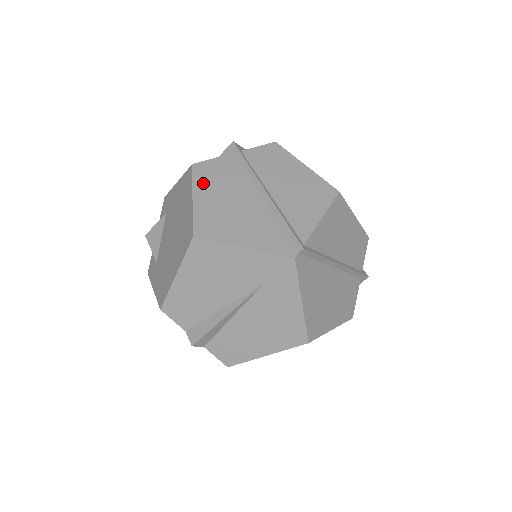
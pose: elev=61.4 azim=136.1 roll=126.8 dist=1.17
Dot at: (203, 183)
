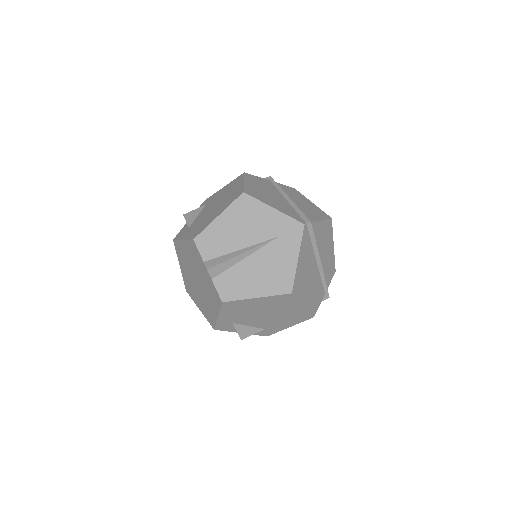
Dot at: (251, 180)
